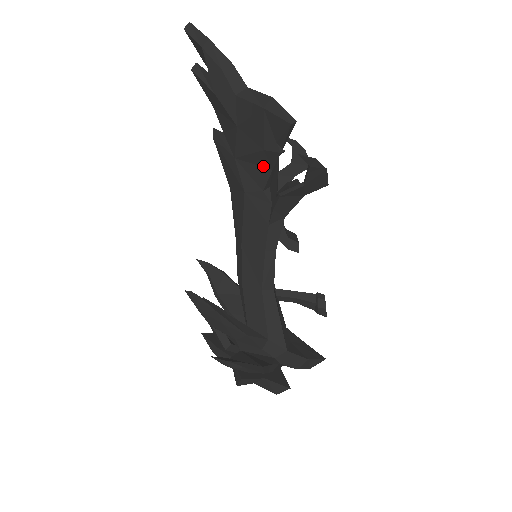
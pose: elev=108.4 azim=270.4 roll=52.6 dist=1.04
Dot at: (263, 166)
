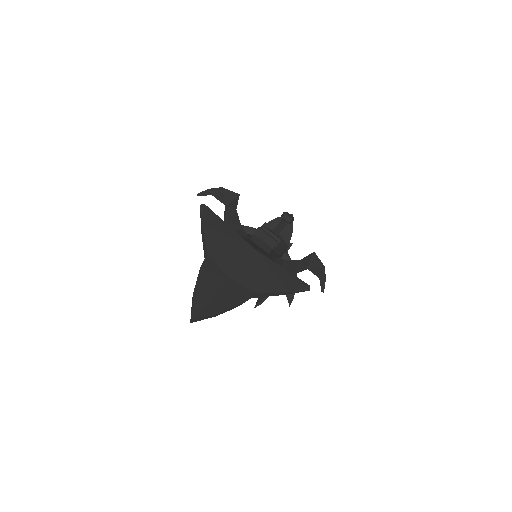
Dot at: occluded
